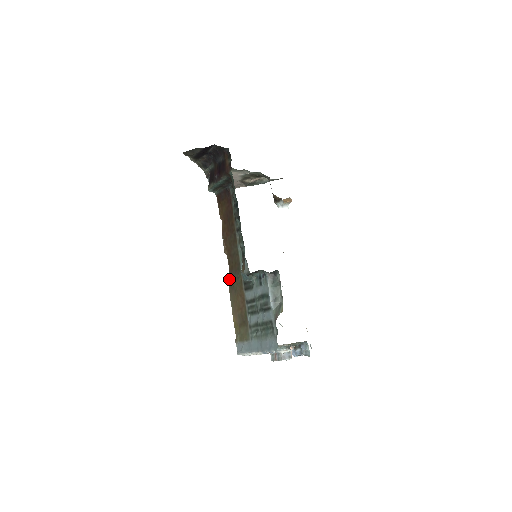
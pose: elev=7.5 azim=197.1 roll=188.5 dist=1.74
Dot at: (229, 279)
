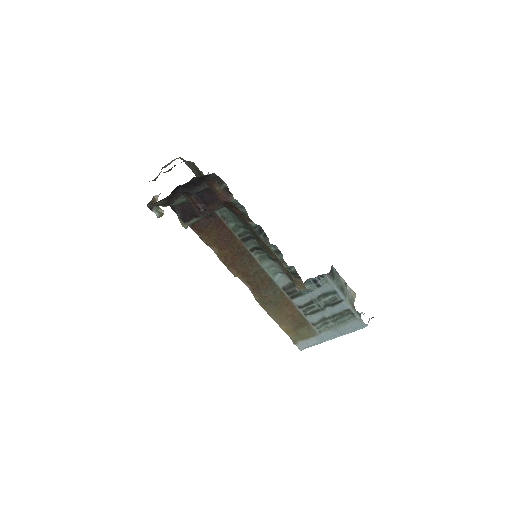
Dot at: (258, 298)
